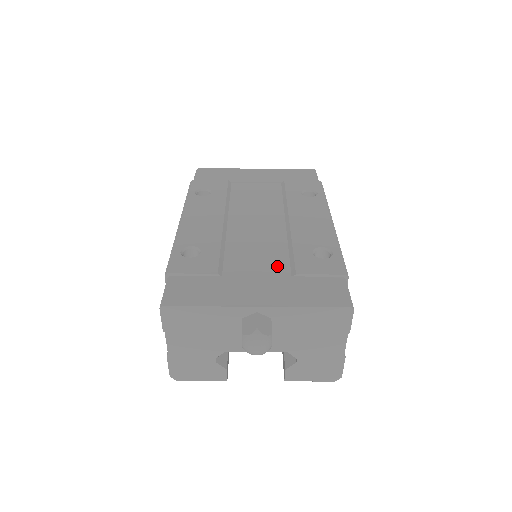
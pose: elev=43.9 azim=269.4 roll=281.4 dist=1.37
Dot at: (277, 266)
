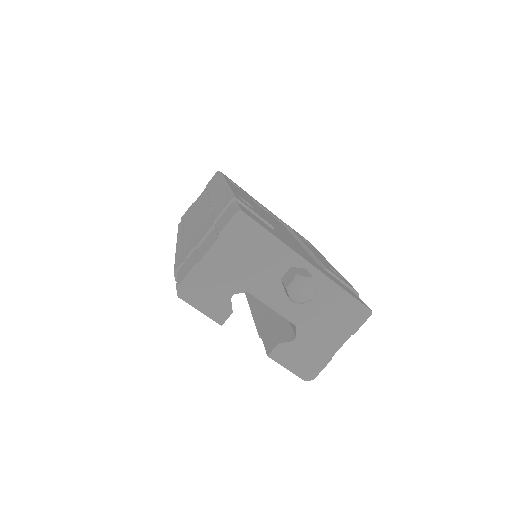
Dot at: (309, 257)
